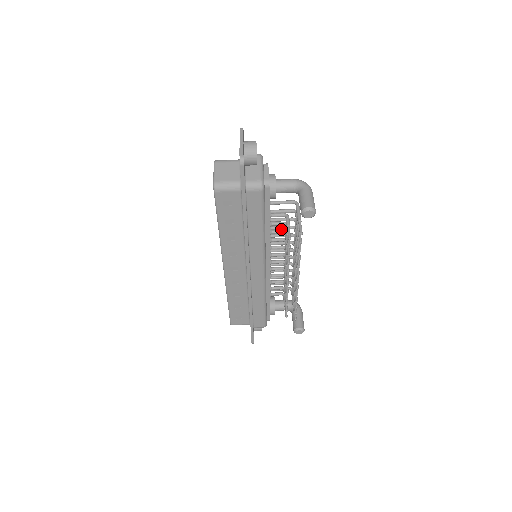
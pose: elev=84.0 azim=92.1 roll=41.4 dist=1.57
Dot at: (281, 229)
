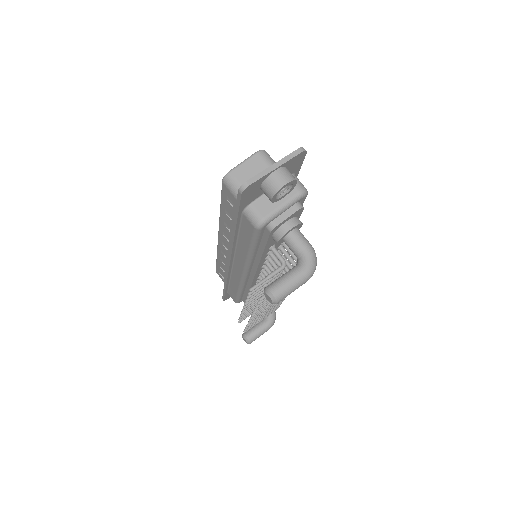
Dot at: (286, 264)
